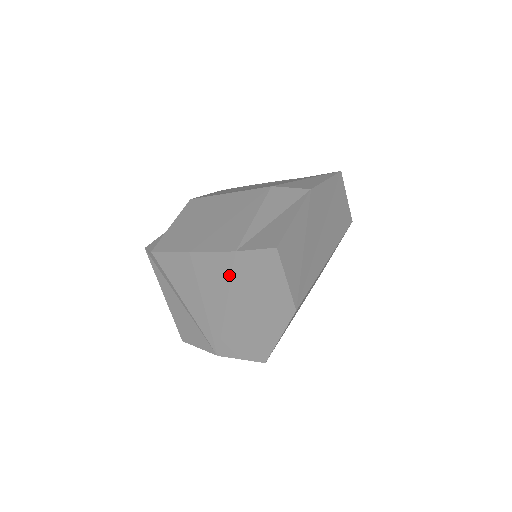
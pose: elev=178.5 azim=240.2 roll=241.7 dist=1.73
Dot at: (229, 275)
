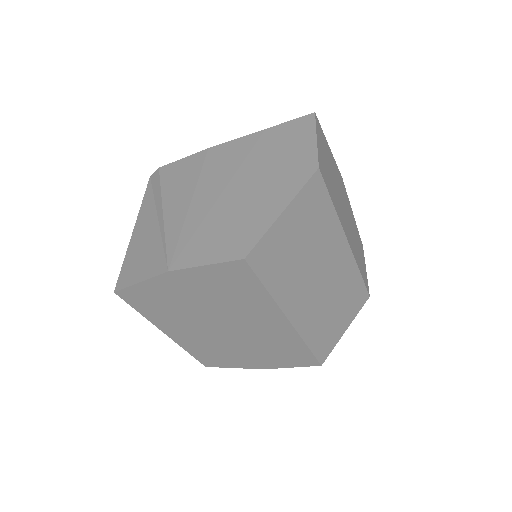
Dot at: (246, 154)
